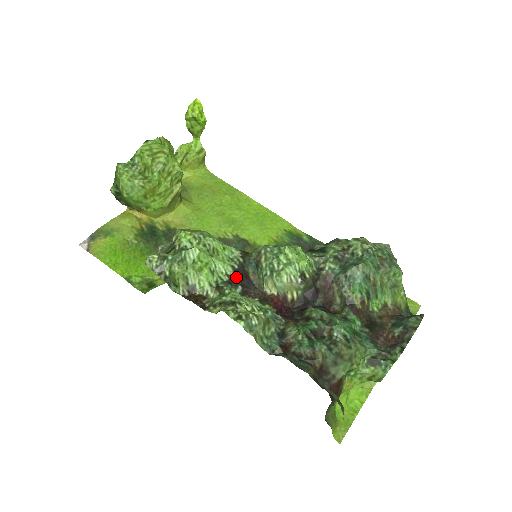
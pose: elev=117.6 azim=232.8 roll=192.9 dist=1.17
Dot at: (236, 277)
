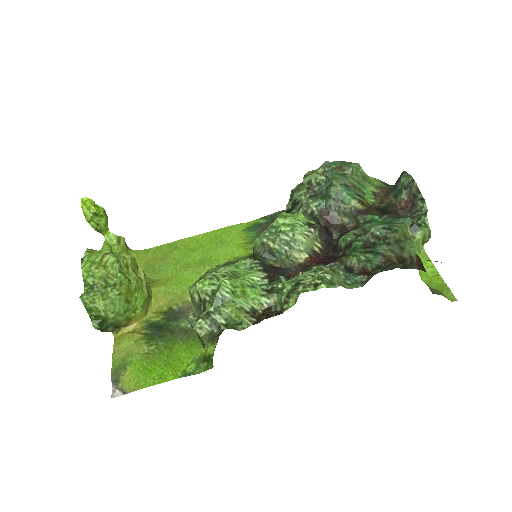
Dot at: (270, 274)
